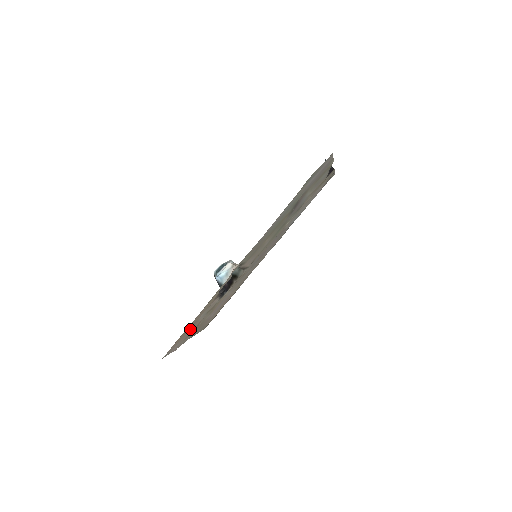
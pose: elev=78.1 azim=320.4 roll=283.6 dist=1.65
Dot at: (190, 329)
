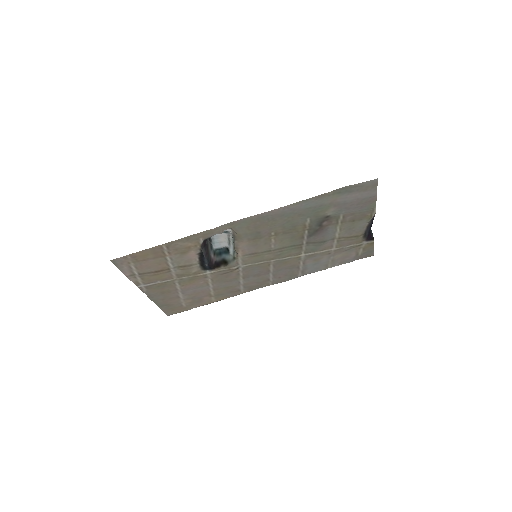
Dot at: (153, 262)
